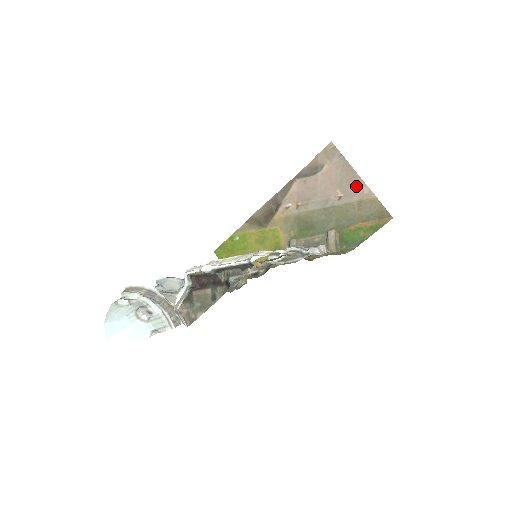
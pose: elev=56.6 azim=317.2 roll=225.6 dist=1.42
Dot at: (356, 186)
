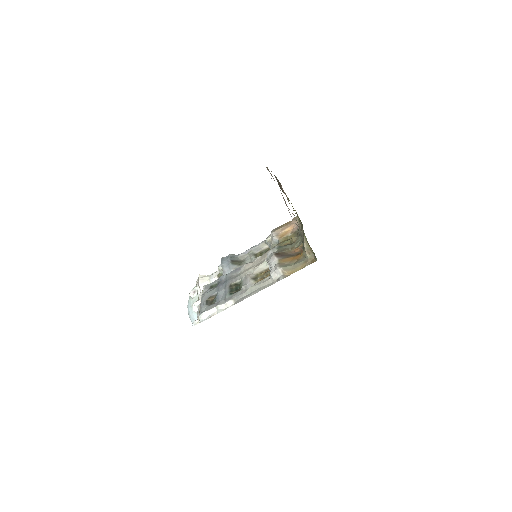
Dot at: occluded
